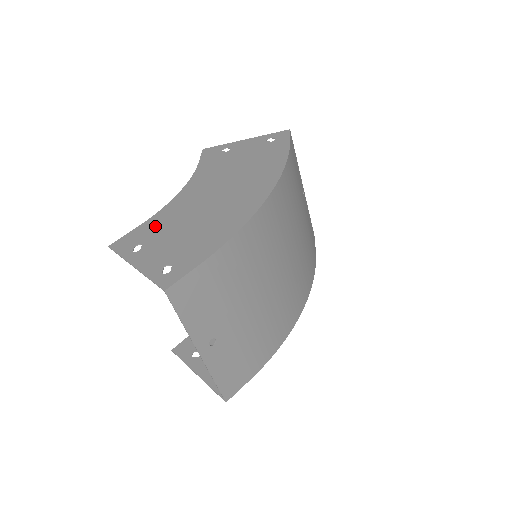
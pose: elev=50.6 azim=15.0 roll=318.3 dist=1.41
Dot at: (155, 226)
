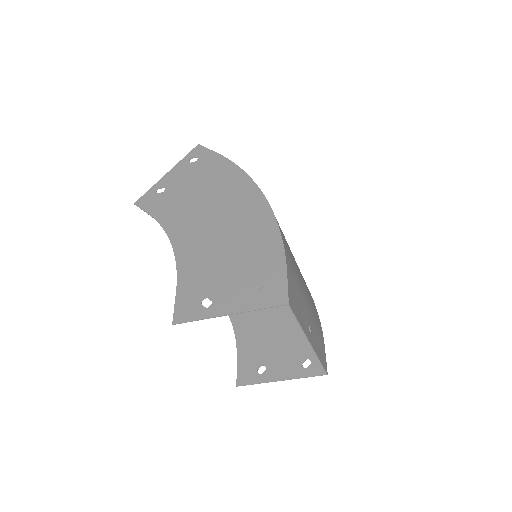
Dot at: (194, 279)
